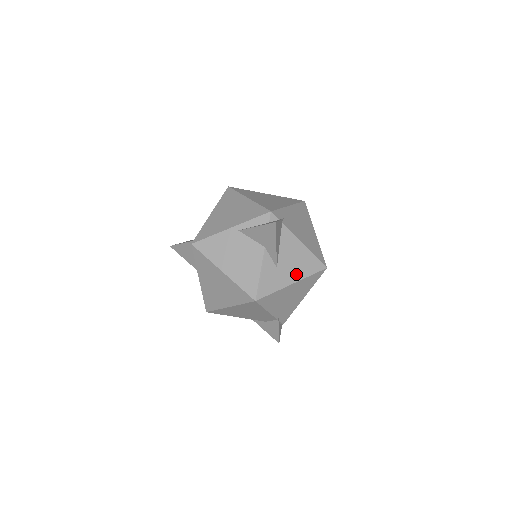
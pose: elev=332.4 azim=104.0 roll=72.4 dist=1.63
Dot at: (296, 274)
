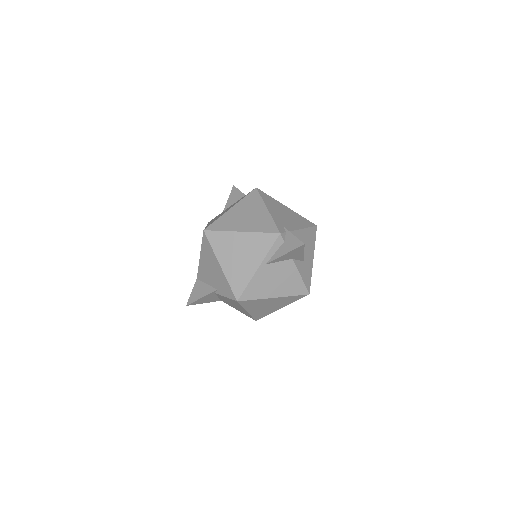
Dot at: (311, 251)
